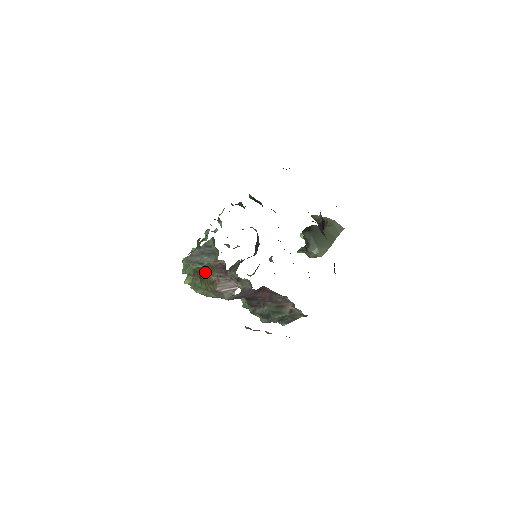
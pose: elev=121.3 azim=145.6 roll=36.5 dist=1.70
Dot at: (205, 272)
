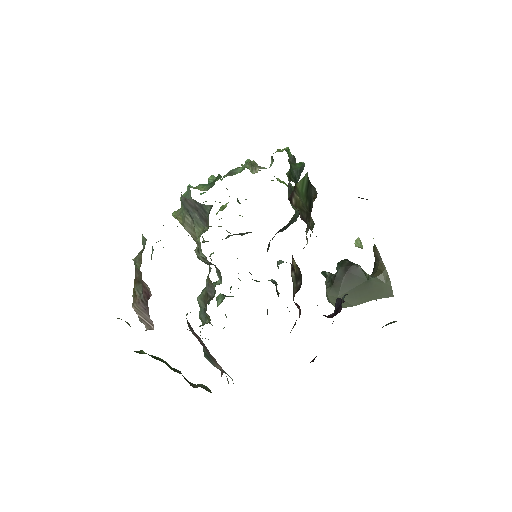
Dot at: (136, 275)
